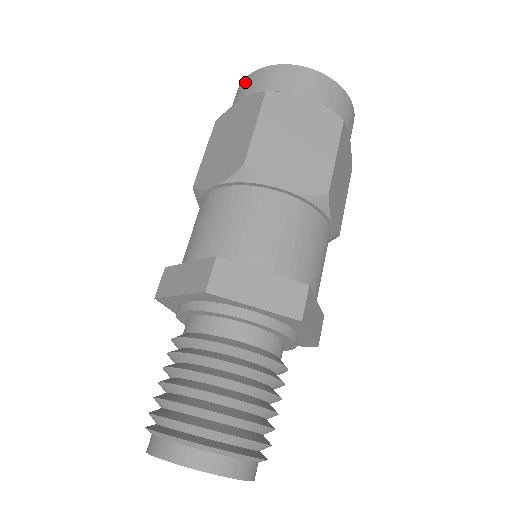
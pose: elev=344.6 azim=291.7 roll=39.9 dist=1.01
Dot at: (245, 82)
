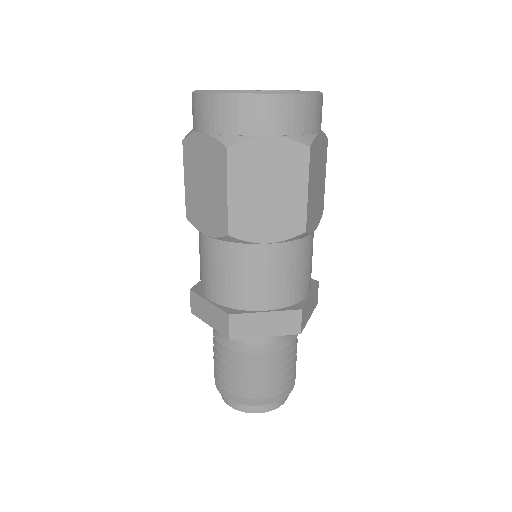
Dot at: (199, 103)
